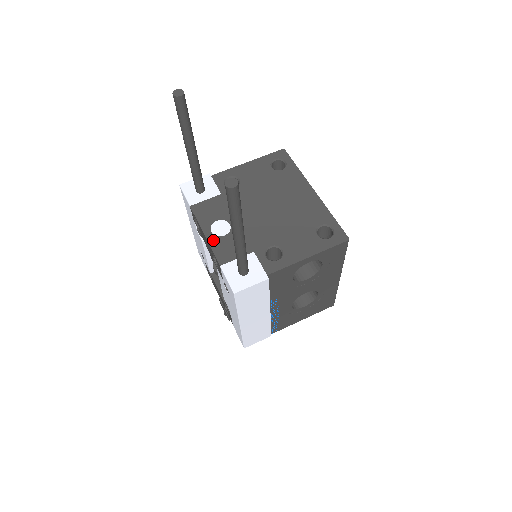
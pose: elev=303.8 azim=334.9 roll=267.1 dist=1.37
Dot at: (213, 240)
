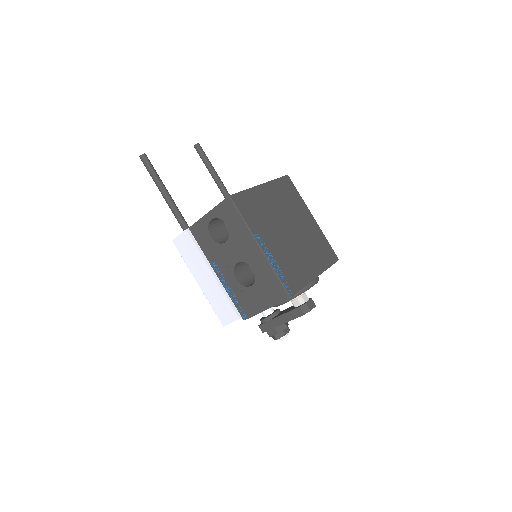
Dot at: occluded
